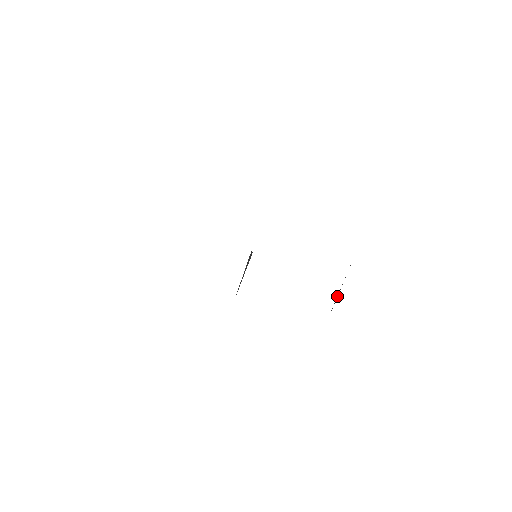
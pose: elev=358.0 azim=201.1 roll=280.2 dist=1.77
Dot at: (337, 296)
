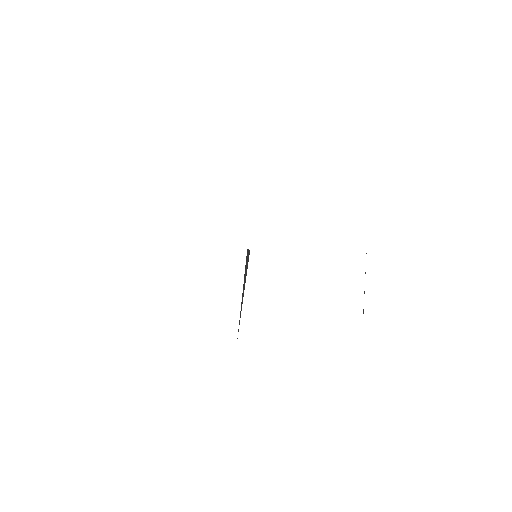
Dot at: occluded
